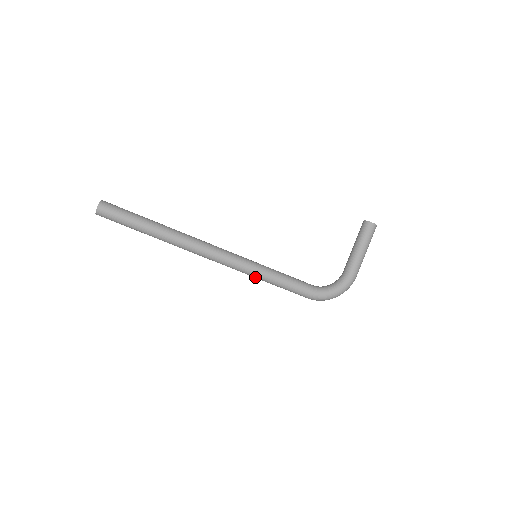
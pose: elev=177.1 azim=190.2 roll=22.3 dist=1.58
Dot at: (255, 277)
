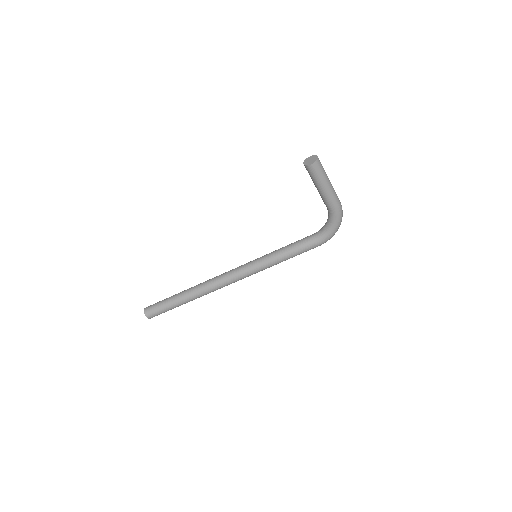
Dot at: occluded
